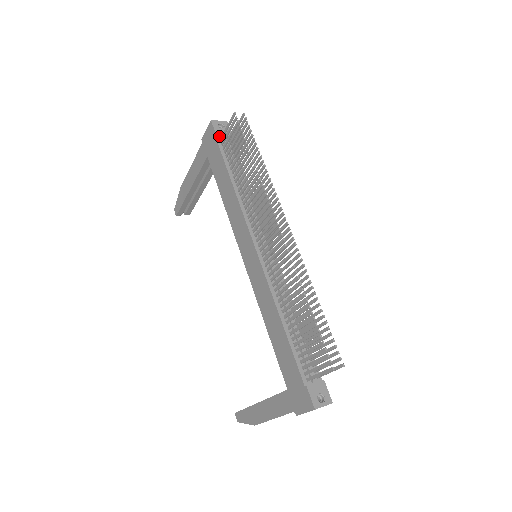
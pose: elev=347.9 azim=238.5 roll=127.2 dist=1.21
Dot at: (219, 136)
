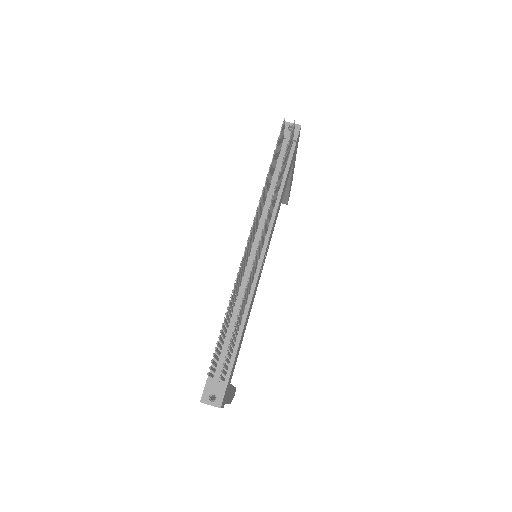
Dot at: (283, 138)
